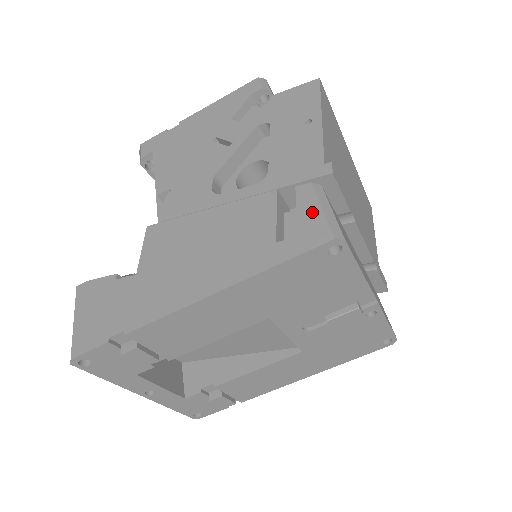
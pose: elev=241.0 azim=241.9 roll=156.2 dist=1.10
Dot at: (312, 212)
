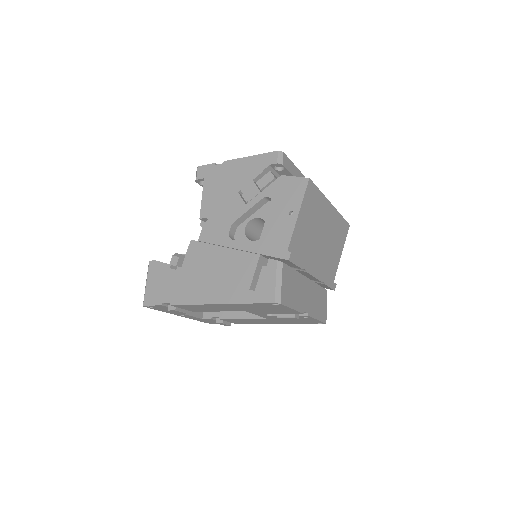
Dot at: (271, 281)
